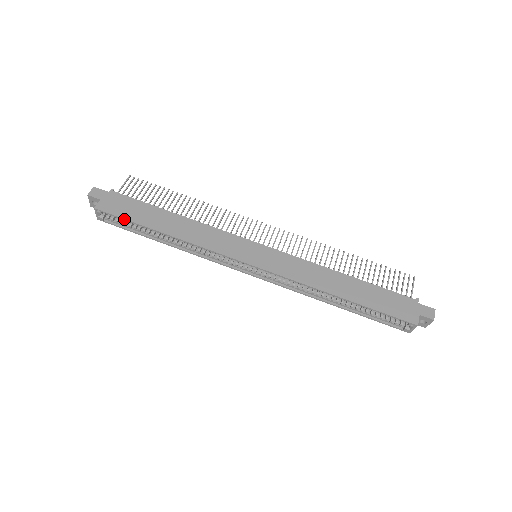
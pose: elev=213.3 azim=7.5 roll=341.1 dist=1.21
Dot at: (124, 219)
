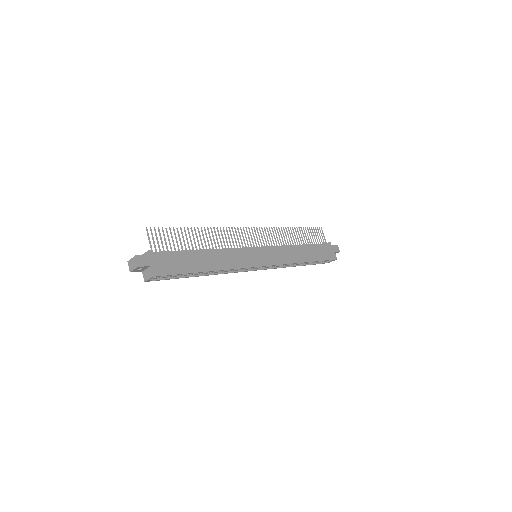
Dot at: (178, 274)
